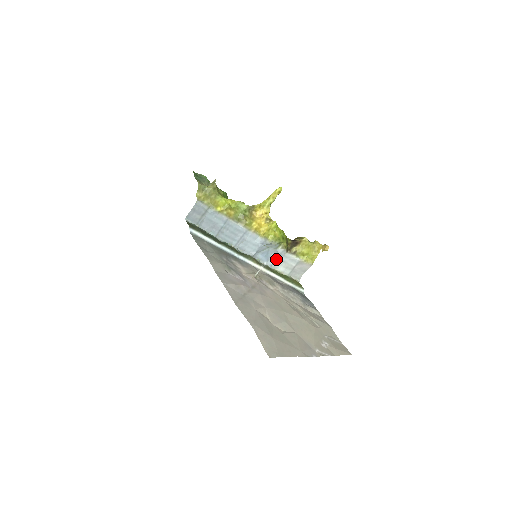
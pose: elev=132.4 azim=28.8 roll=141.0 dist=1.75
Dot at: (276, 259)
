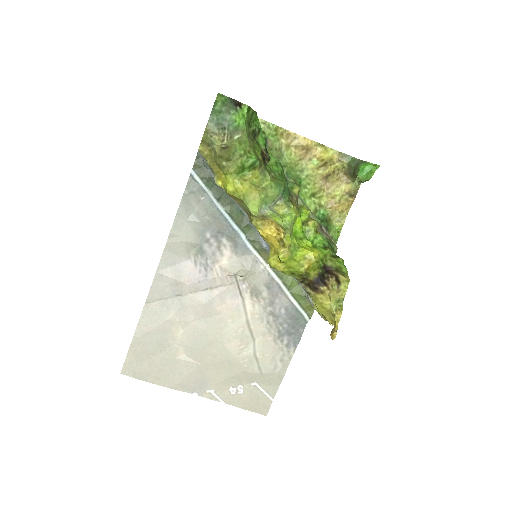
Dot at: occluded
